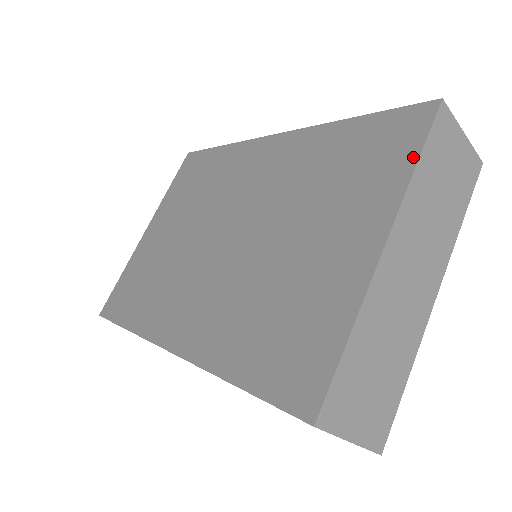
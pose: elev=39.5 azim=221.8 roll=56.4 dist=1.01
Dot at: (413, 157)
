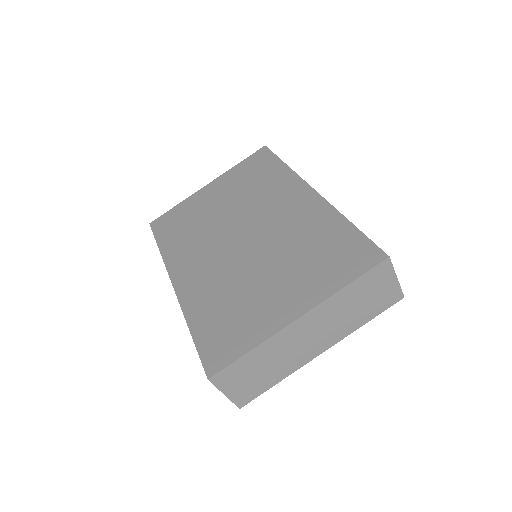
Dot at: (349, 280)
